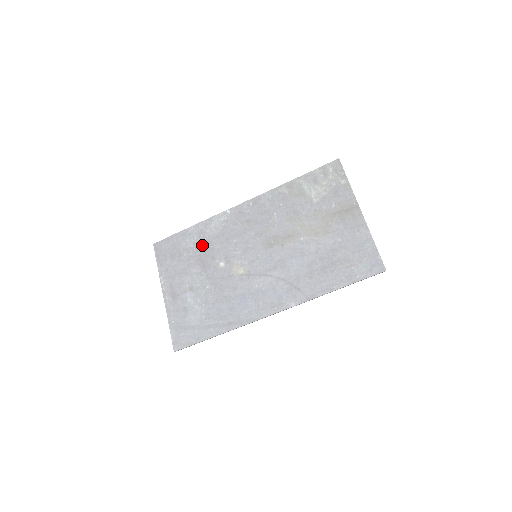
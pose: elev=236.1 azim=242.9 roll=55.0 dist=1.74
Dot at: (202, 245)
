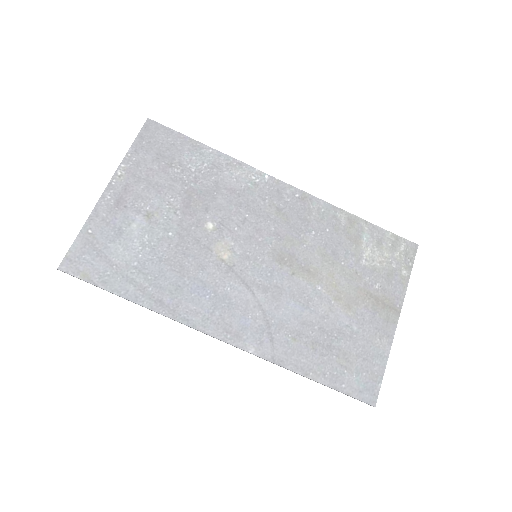
Dot at: (206, 181)
